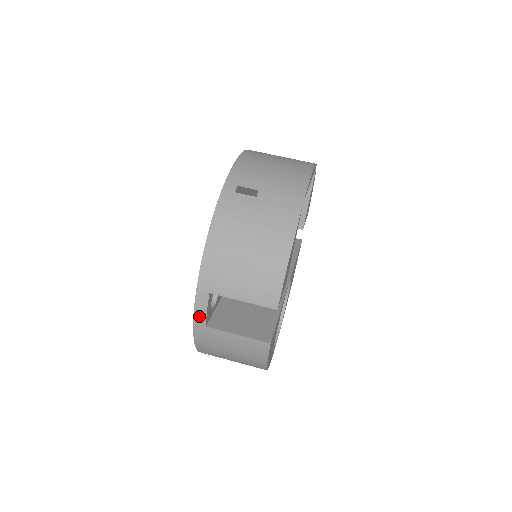
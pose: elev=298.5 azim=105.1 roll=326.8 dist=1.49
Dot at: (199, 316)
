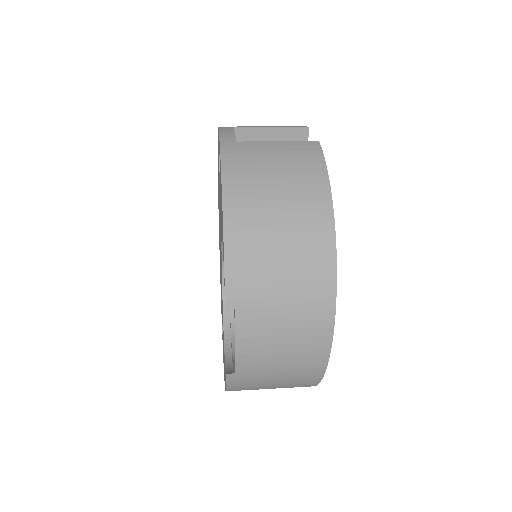
Dot at: (226, 136)
